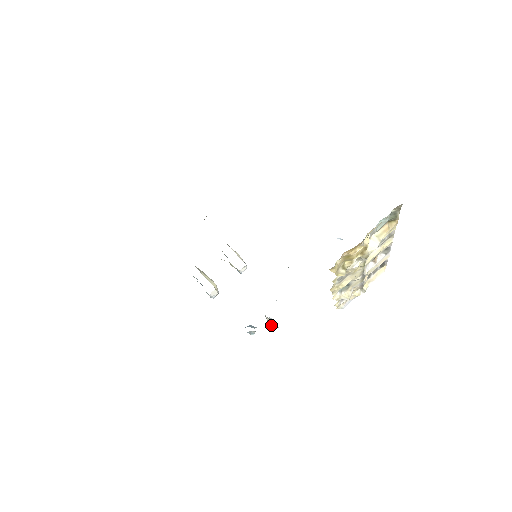
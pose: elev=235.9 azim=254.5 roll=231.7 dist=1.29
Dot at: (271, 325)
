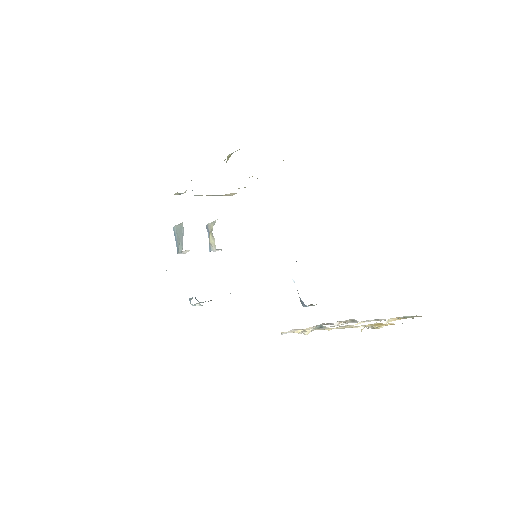
Dot at: occluded
